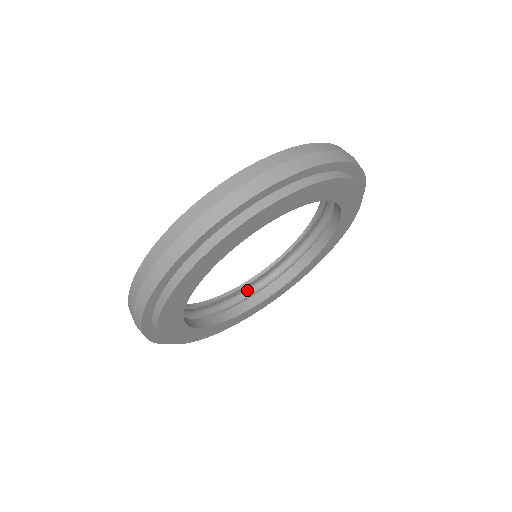
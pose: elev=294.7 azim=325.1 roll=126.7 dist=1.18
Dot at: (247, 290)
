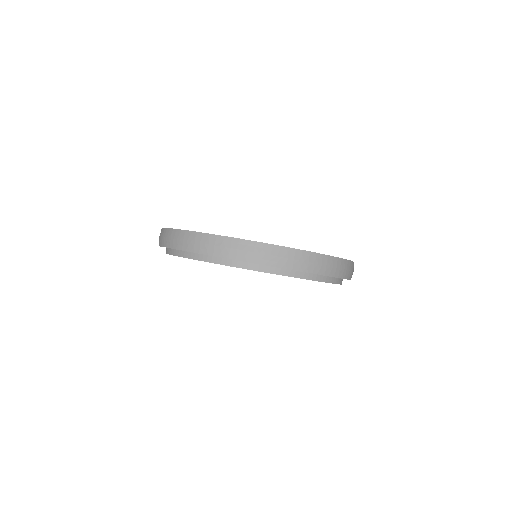
Dot at: occluded
